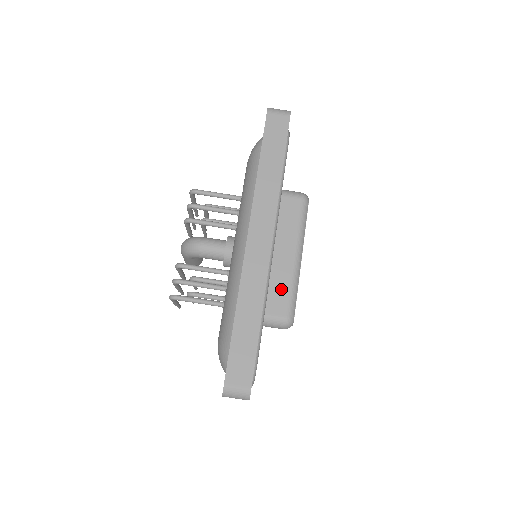
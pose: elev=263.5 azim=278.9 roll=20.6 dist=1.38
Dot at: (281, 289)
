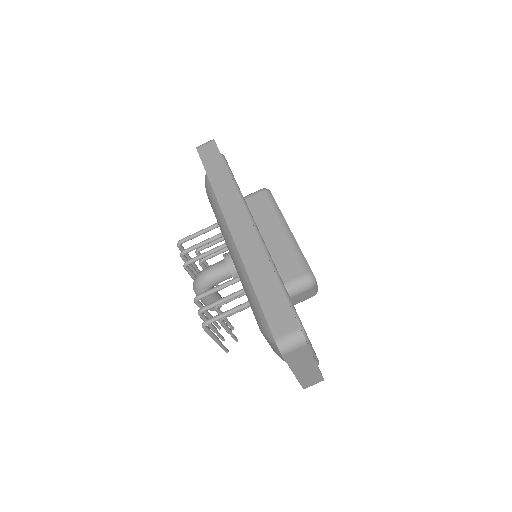
Dot at: (287, 258)
